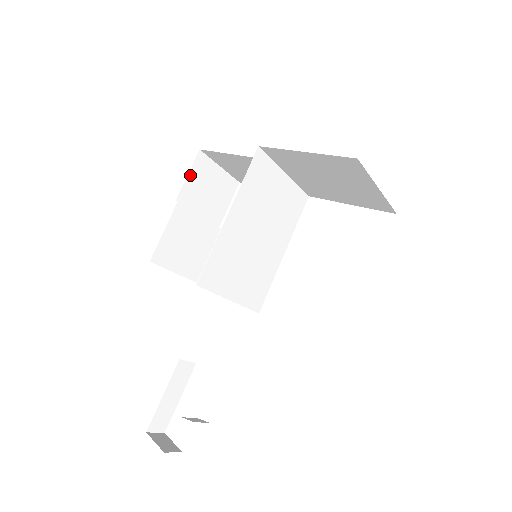
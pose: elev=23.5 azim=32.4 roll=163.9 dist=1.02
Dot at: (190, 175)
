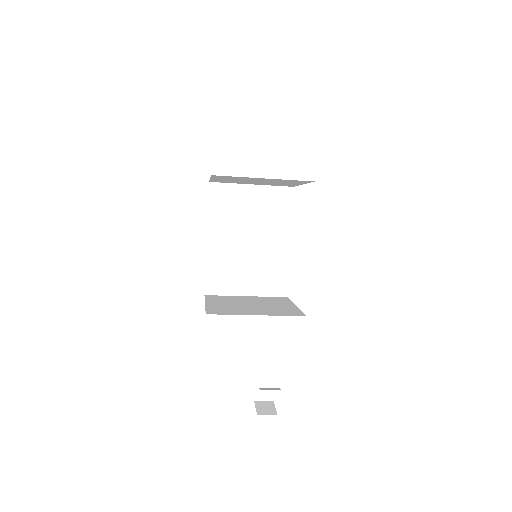
Dot at: occluded
